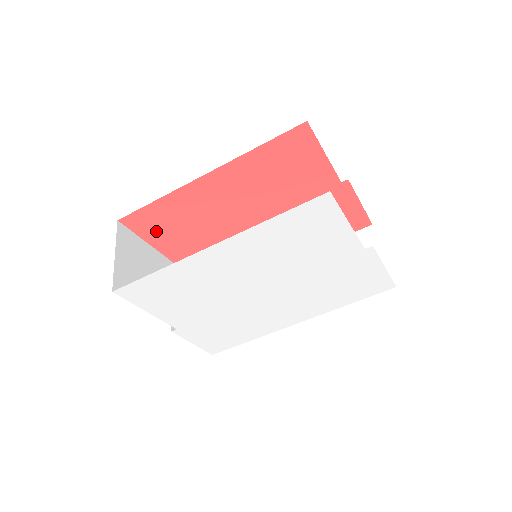
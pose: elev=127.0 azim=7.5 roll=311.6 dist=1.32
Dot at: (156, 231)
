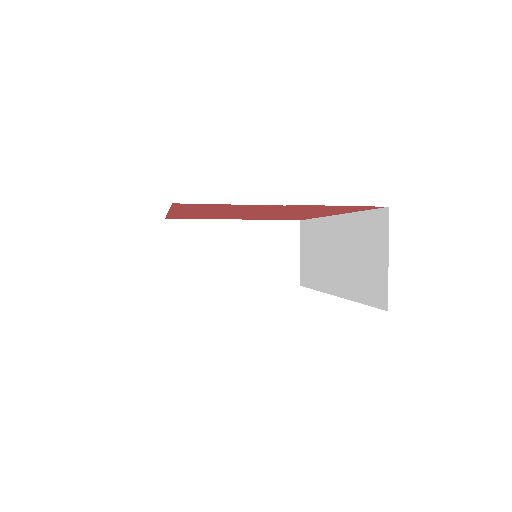
Dot at: occluded
